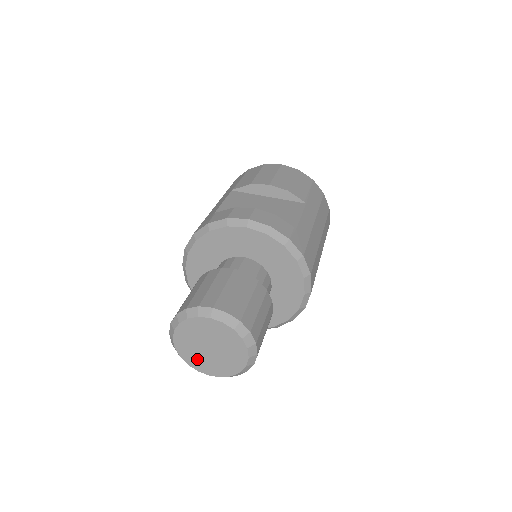
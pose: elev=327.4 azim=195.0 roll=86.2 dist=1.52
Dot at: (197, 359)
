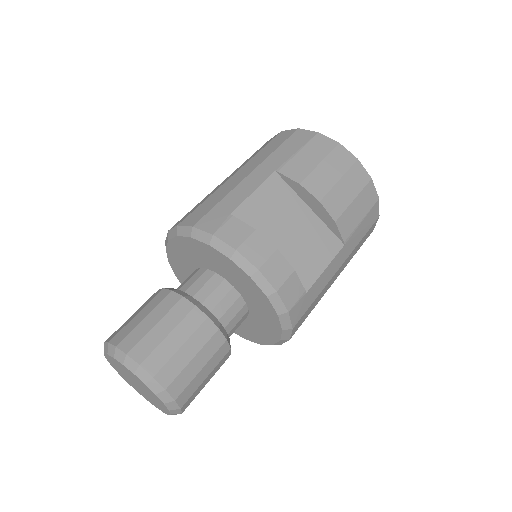
Dot at: (123, 375)
